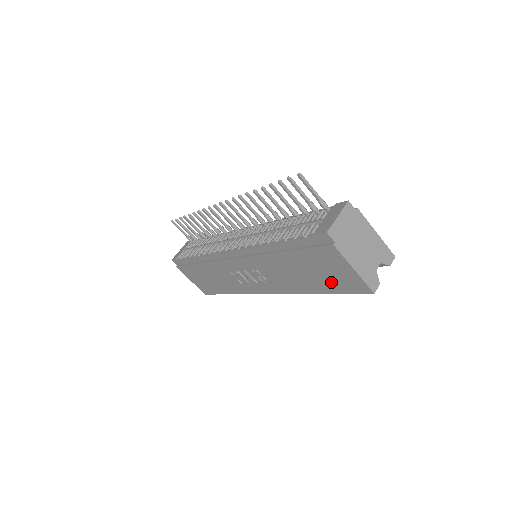
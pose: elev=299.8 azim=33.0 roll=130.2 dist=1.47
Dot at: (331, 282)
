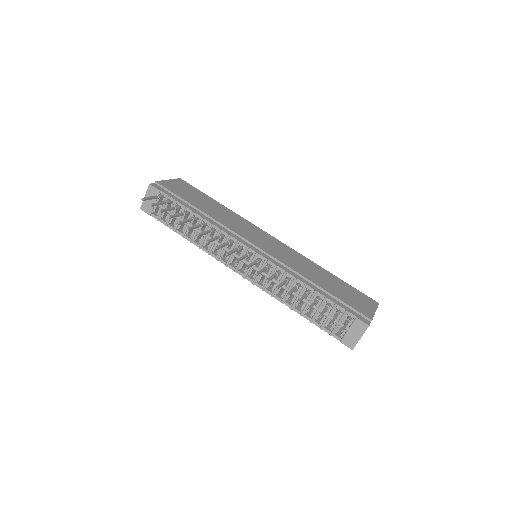
Dot at: occluded
